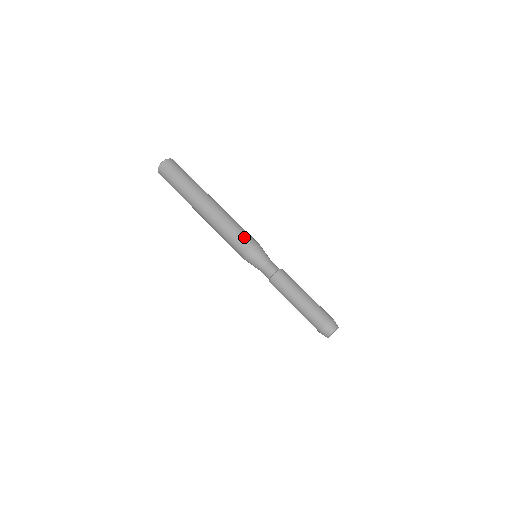
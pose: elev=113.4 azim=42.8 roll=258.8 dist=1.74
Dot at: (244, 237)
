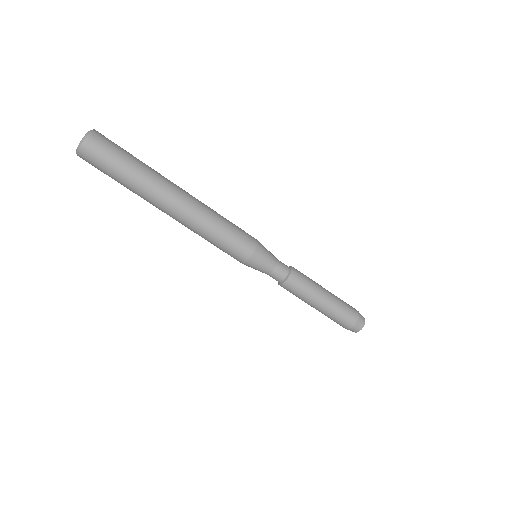
Dot at: (243, 234)
